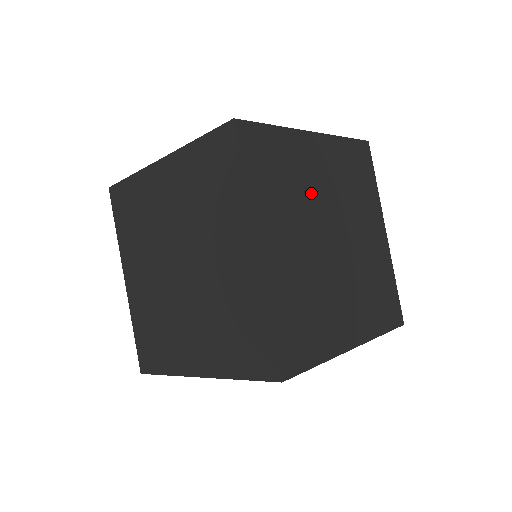
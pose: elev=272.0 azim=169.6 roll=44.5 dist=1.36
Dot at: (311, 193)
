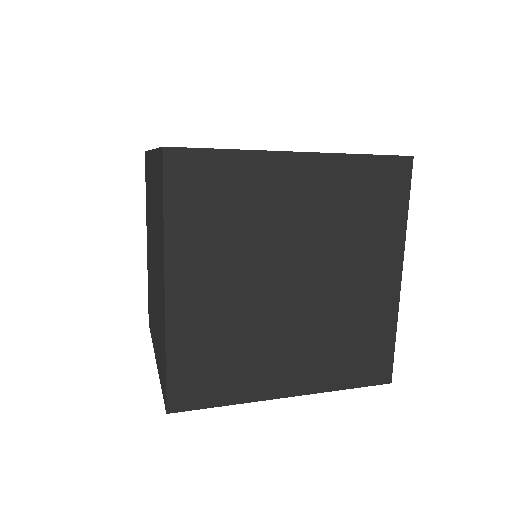
Dot at: (271, 228)
